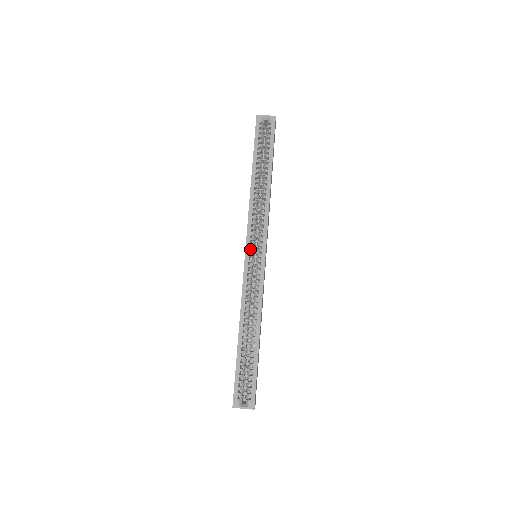
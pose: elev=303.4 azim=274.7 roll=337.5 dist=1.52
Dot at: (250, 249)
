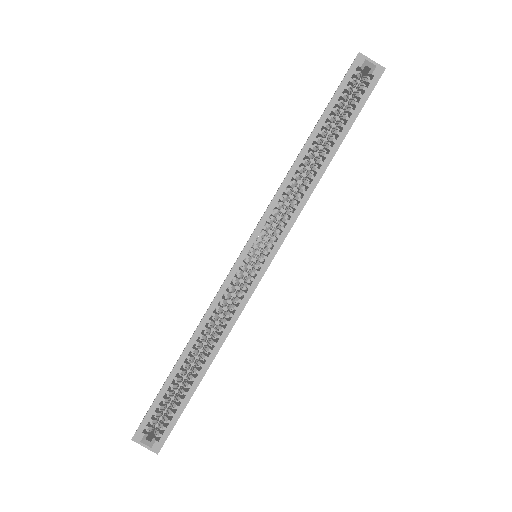
Dot at: (252, 248)
